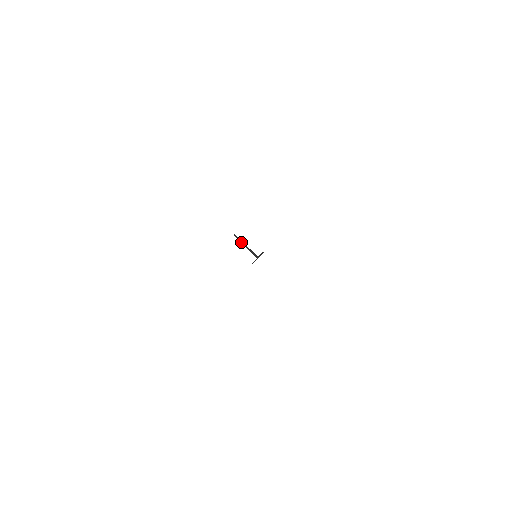
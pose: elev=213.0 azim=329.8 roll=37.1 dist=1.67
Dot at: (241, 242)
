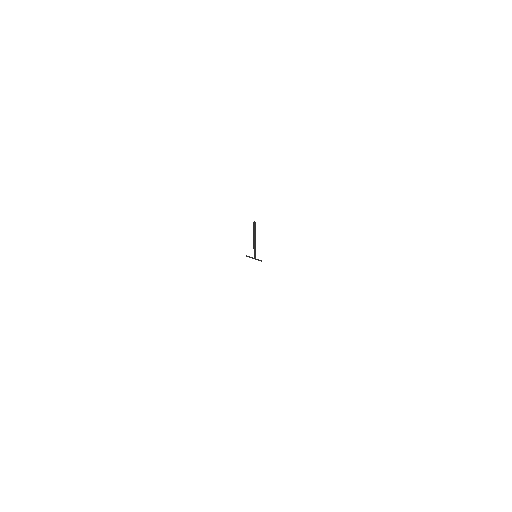
Dot at: (255, 233)
